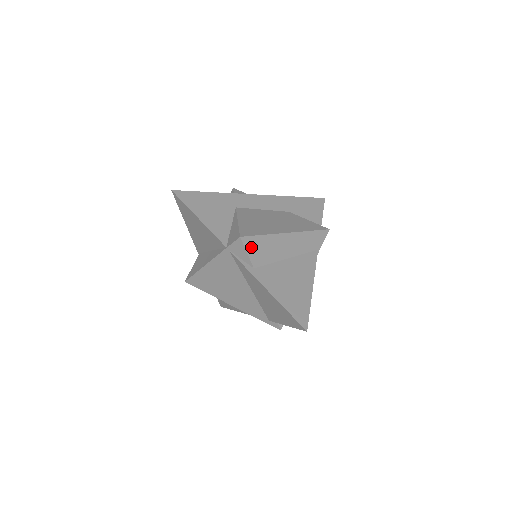
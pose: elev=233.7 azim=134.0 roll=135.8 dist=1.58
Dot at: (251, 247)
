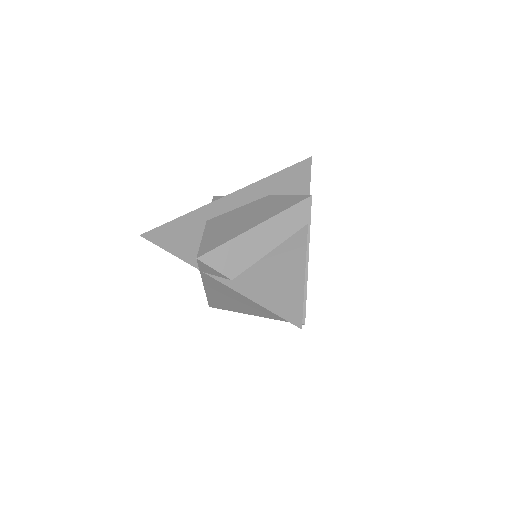
Dot at: (216, 262)
